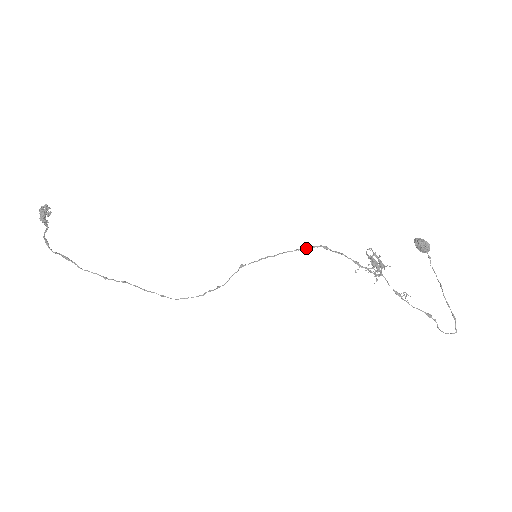
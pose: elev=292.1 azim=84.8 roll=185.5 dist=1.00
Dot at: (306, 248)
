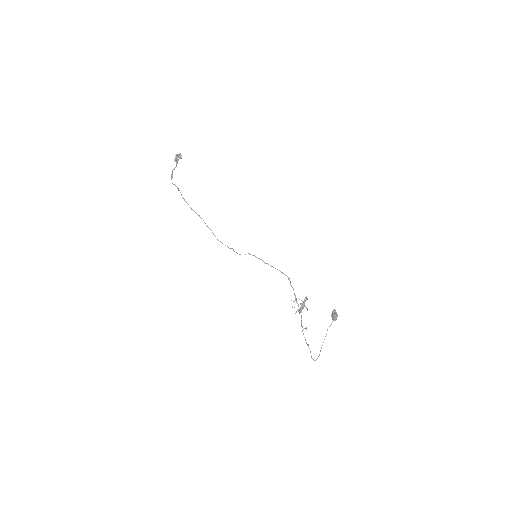
Dot at: (280, 271)
